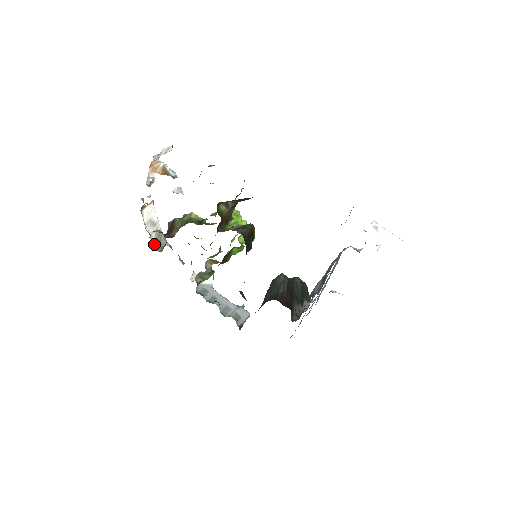
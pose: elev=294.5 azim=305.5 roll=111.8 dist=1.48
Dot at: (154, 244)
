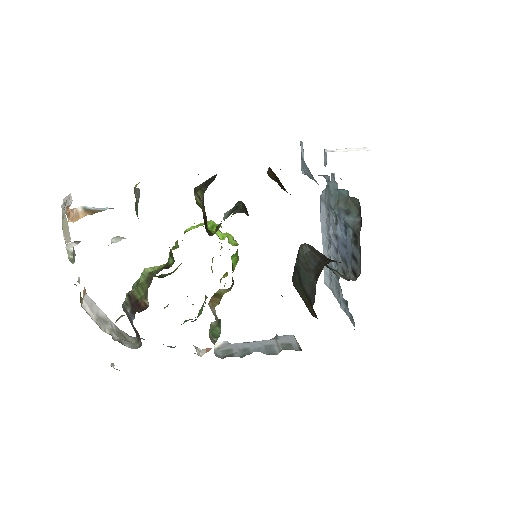
Dot at: occluded
